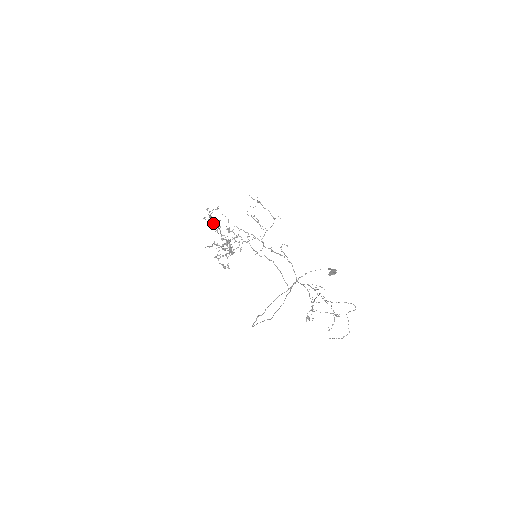
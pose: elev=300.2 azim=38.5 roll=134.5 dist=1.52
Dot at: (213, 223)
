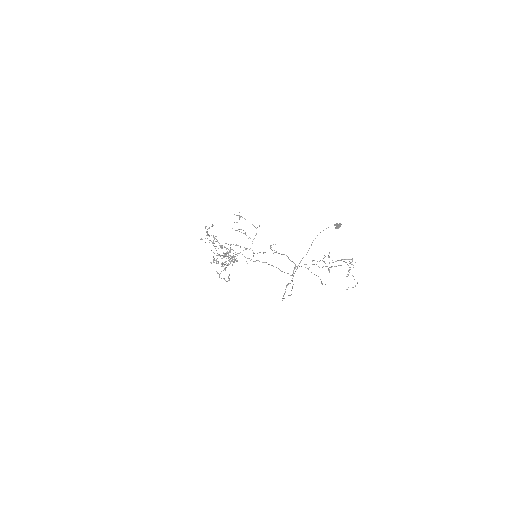
Dot at: occluded
